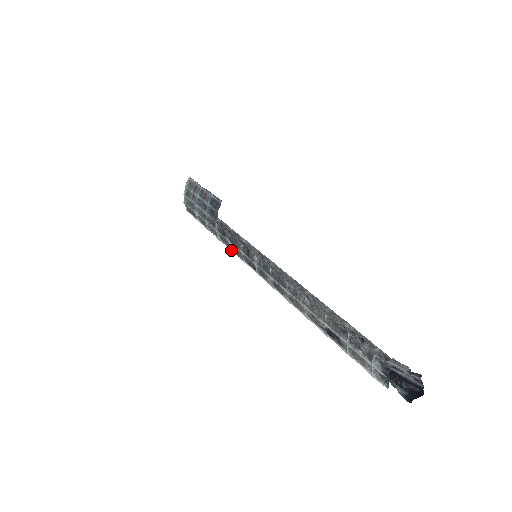
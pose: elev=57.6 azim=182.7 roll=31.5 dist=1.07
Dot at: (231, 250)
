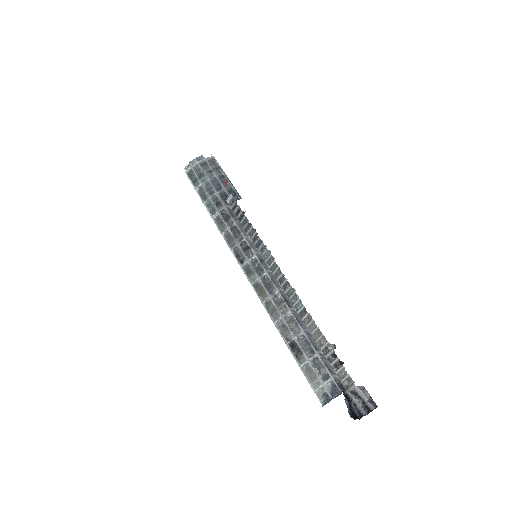
Dot at: (222, 234)
